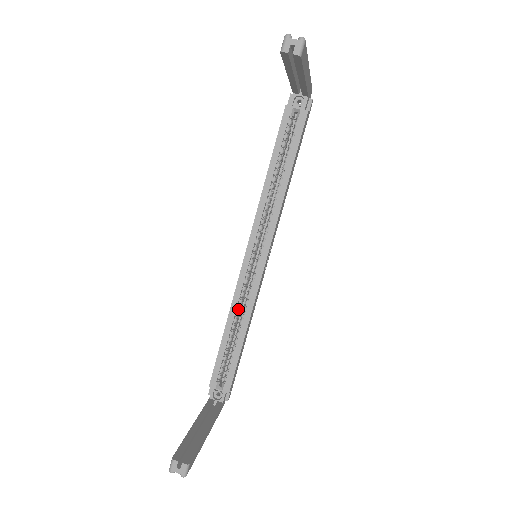
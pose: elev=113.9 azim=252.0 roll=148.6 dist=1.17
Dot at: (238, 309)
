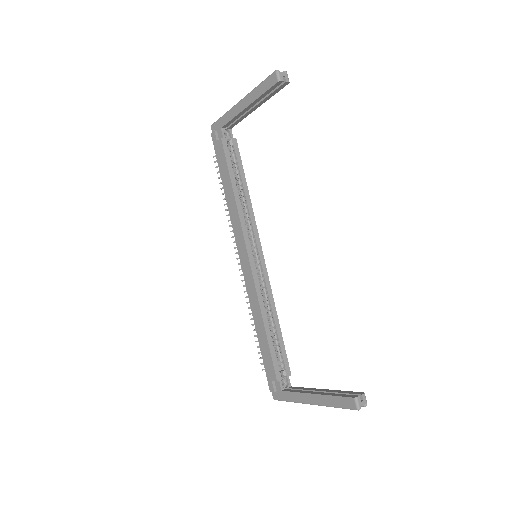
Dot at: occluded
